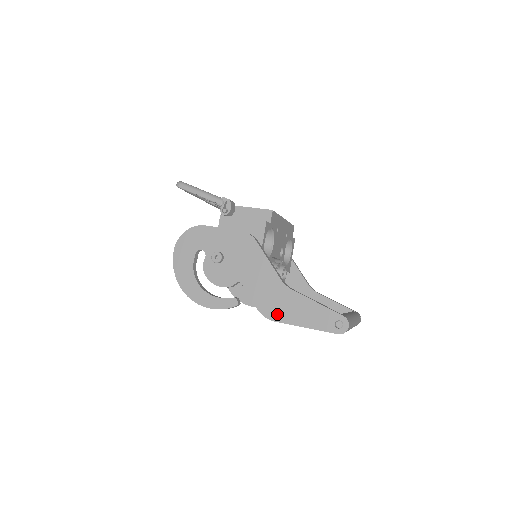
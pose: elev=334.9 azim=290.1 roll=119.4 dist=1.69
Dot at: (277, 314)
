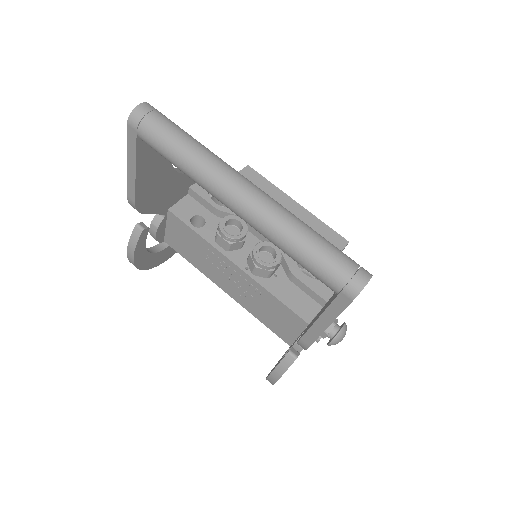
Dot at: occluded
